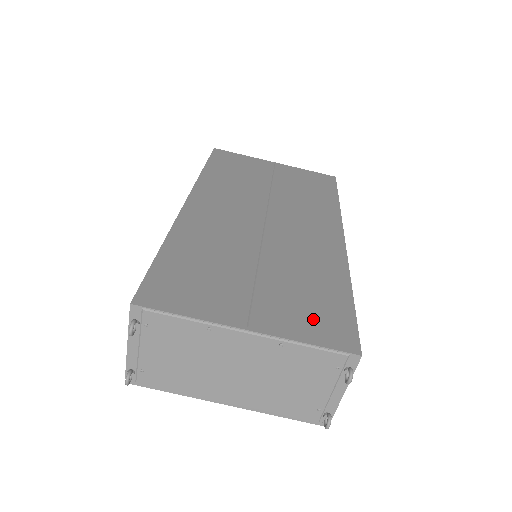
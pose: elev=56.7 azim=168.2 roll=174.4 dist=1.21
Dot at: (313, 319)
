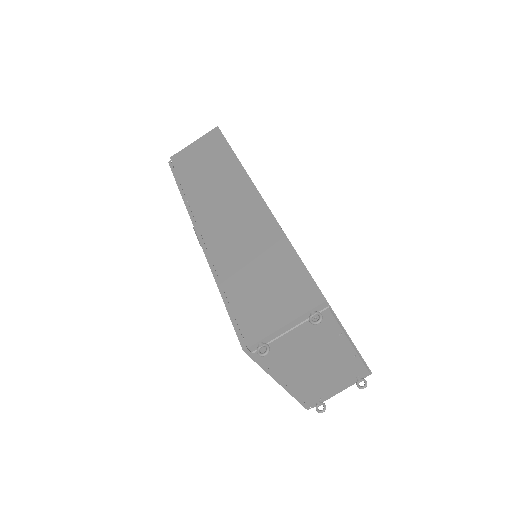
Dot at: occluded
